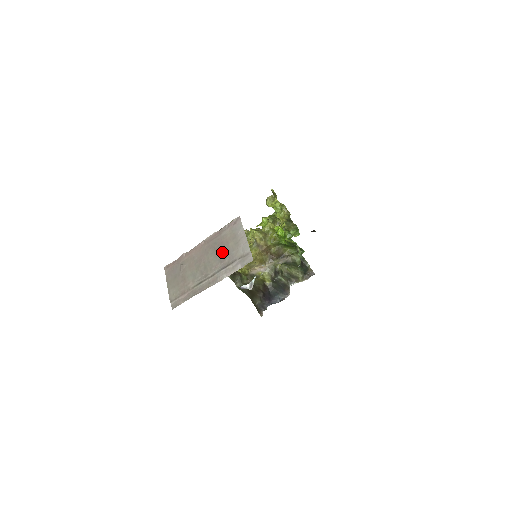
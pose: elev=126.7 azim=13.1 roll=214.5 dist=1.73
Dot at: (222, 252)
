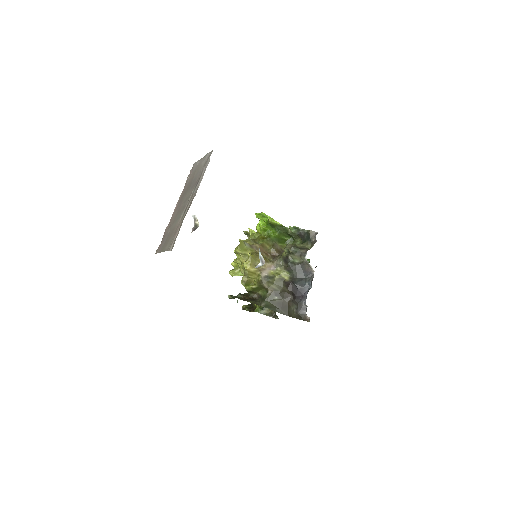
Dot at: (191, 184)
